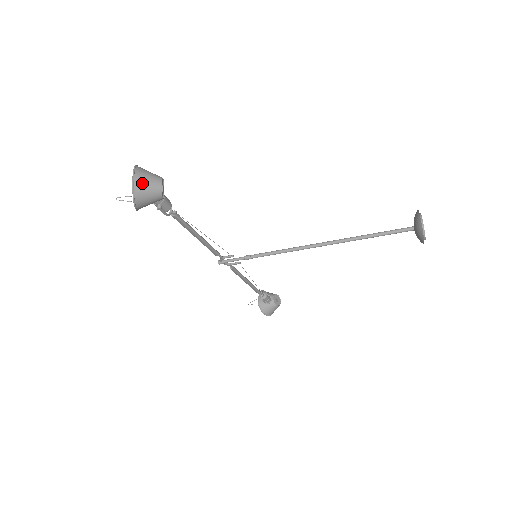
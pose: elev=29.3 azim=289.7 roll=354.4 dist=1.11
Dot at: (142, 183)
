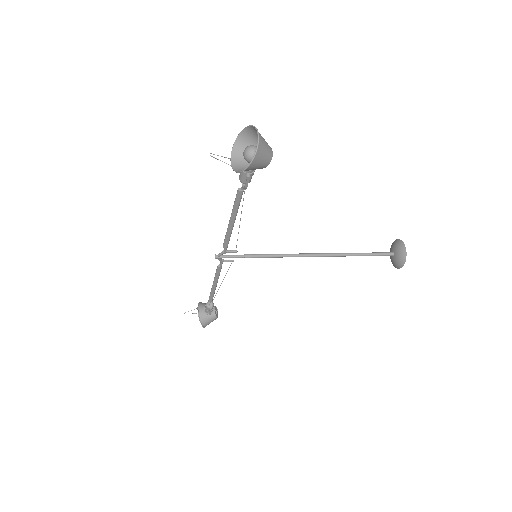
Dot at: (263, 145)
